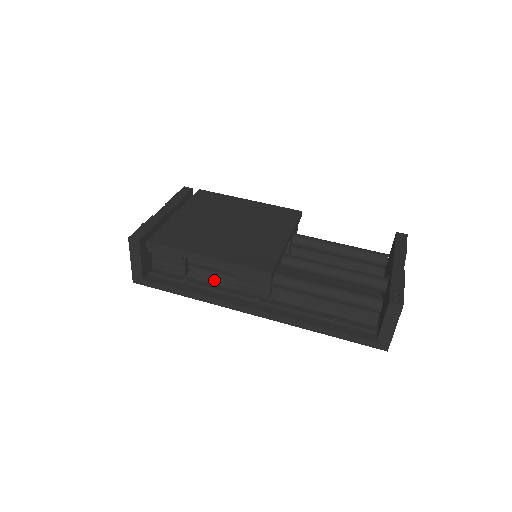
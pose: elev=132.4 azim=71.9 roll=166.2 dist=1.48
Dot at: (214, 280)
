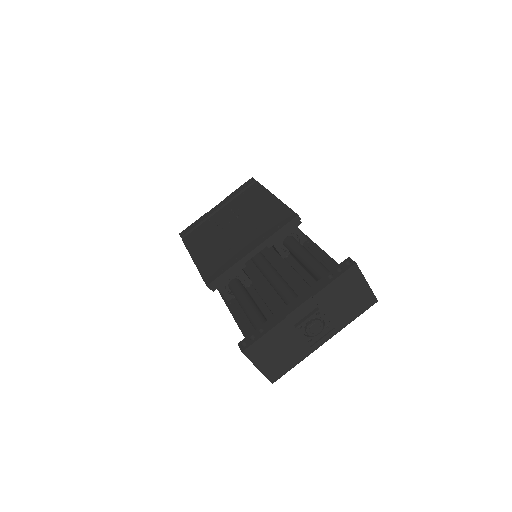
Dot at: occluded
